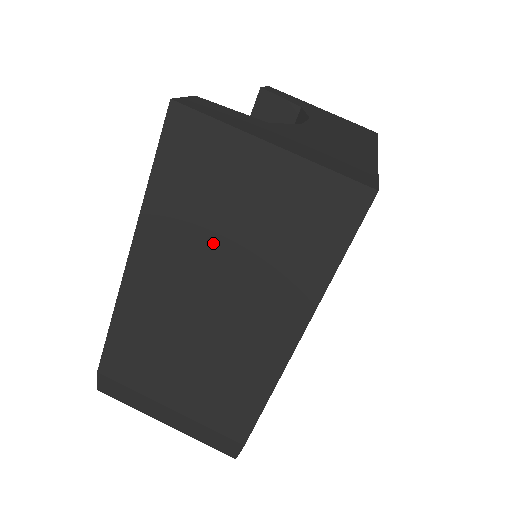
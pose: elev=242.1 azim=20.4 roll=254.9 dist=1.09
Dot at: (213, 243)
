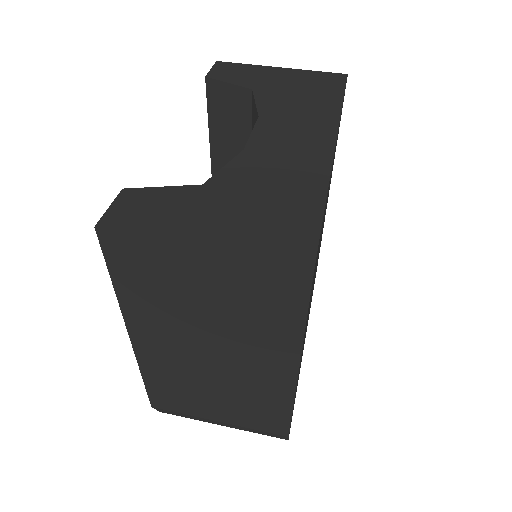
Dot at: (191, 320)
